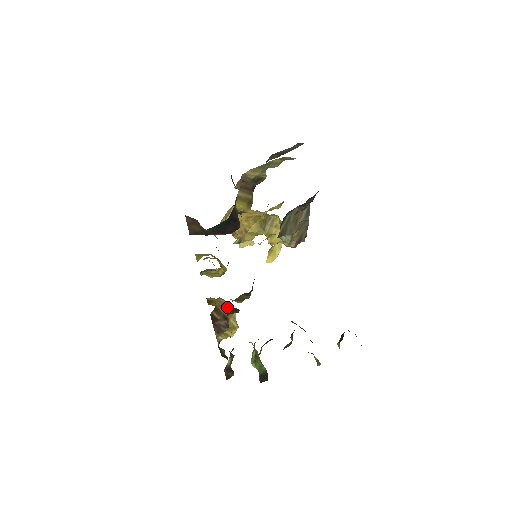
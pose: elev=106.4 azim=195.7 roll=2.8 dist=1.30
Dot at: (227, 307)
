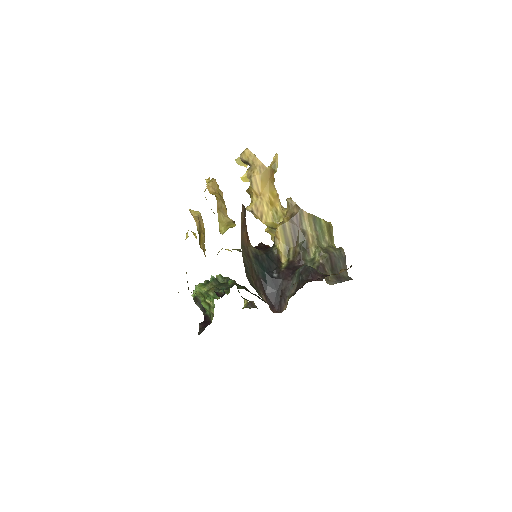
Dot at: occluded
